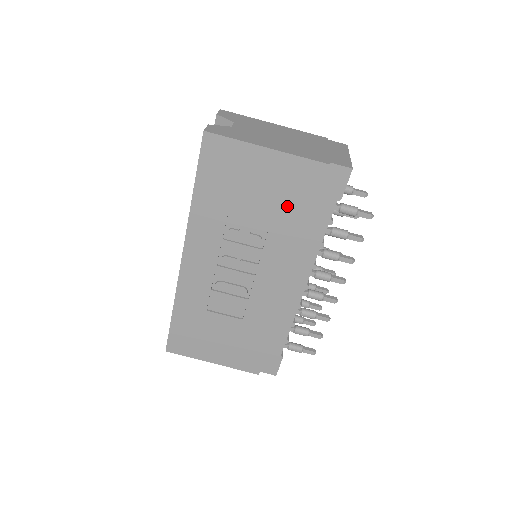
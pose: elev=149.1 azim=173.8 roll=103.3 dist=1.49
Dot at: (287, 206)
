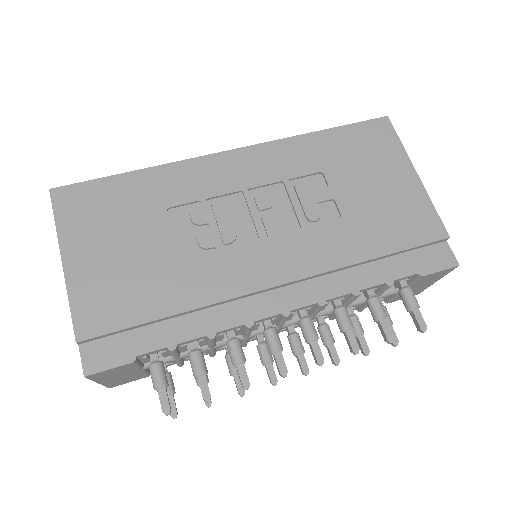
Dot at: (377, 223)
